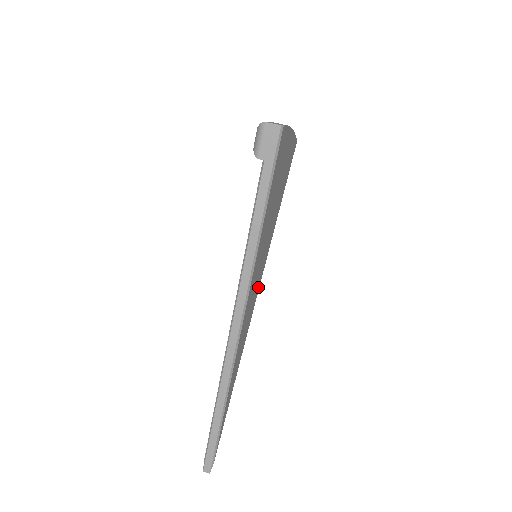
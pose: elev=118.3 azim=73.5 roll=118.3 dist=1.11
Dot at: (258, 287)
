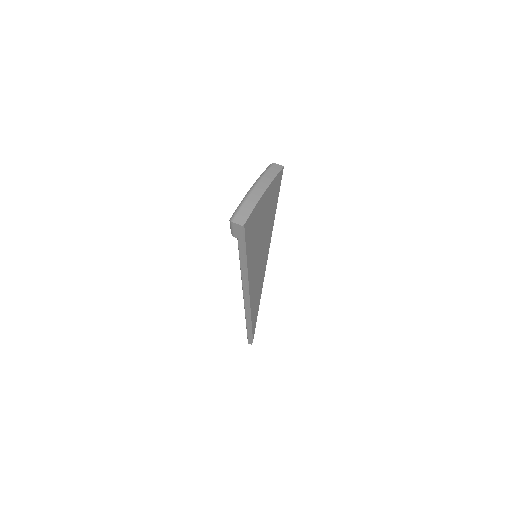
Dot at: (265, 262)
